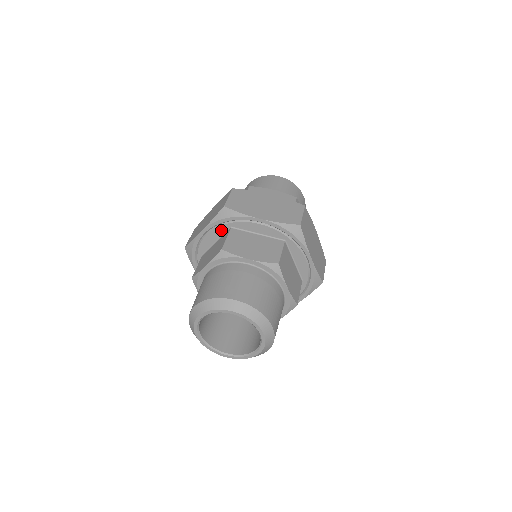
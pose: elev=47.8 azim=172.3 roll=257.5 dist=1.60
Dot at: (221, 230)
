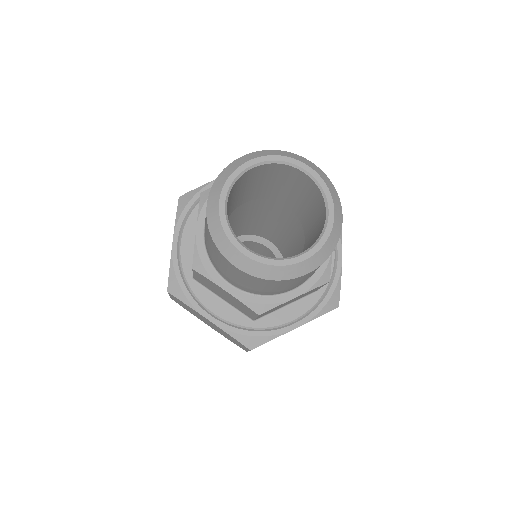
Dot at: (193, 222)
